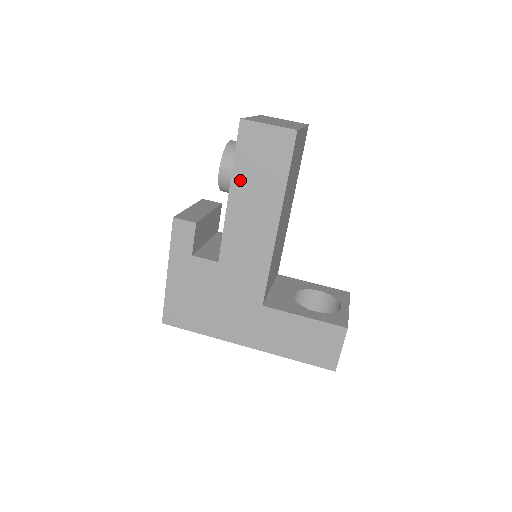
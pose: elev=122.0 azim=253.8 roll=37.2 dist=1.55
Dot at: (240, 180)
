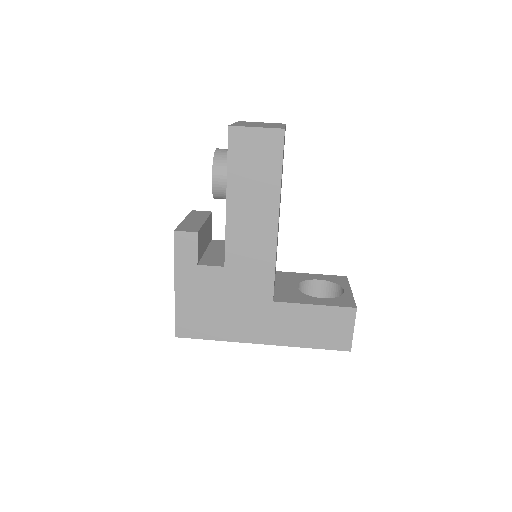
Dot at: (236, 184)
